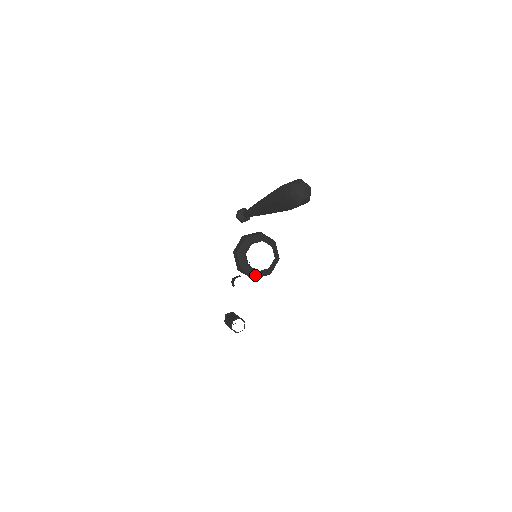
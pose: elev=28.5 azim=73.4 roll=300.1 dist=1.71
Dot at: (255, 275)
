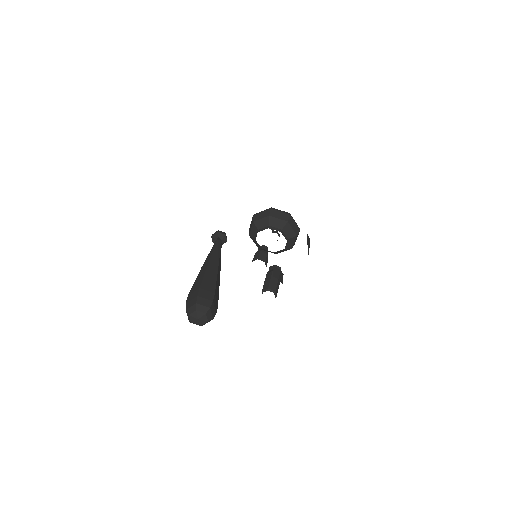
Dot at: (274, 253)
